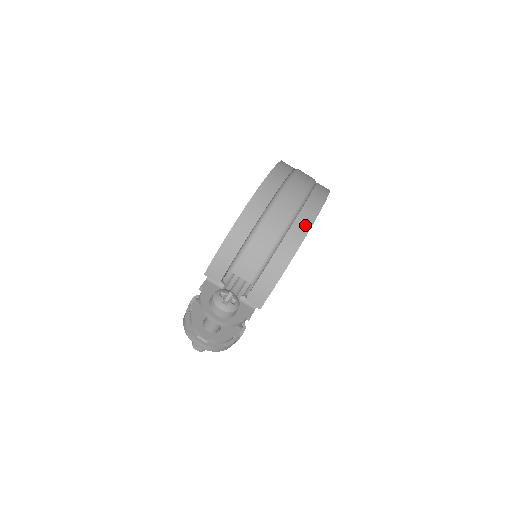
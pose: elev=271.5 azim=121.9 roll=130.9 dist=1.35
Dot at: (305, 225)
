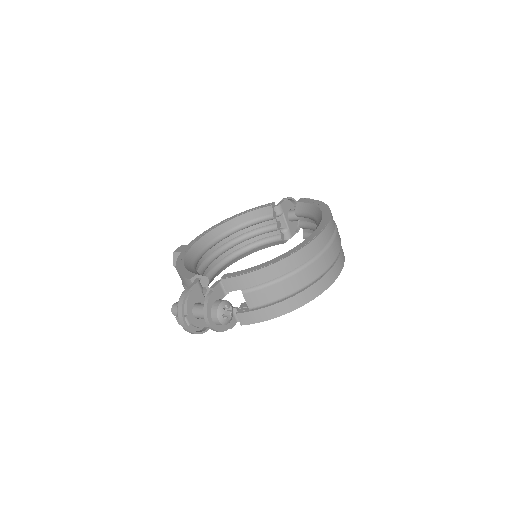
Dot at: (315, 293)
